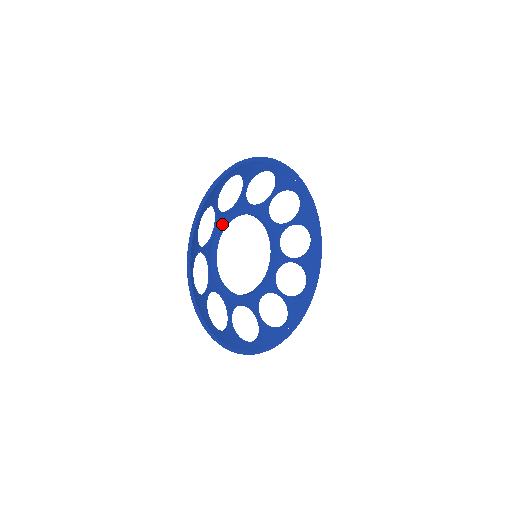
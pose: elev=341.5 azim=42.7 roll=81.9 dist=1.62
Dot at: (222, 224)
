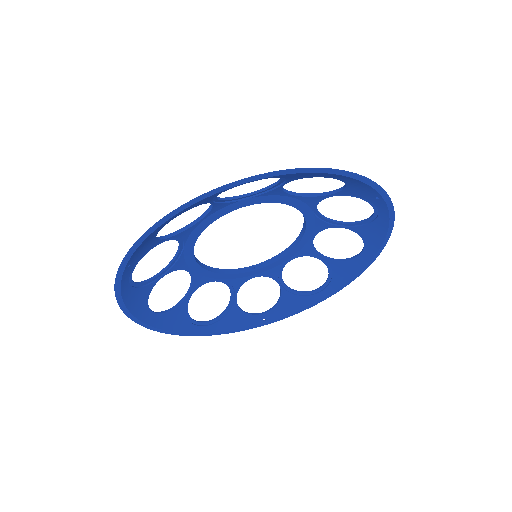
Dot at: (223, 209)
